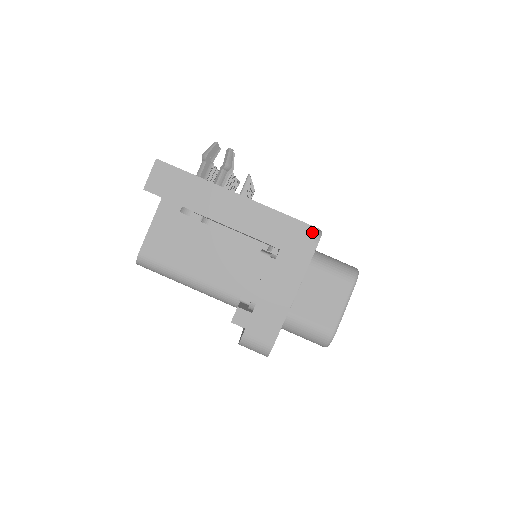
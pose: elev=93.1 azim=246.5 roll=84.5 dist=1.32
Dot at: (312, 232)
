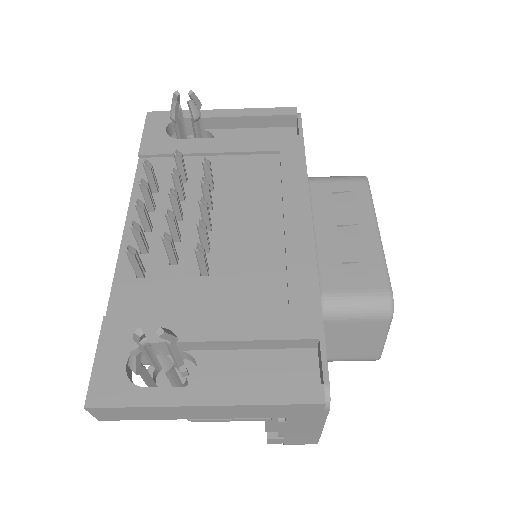
Dot at: (317, 406)
